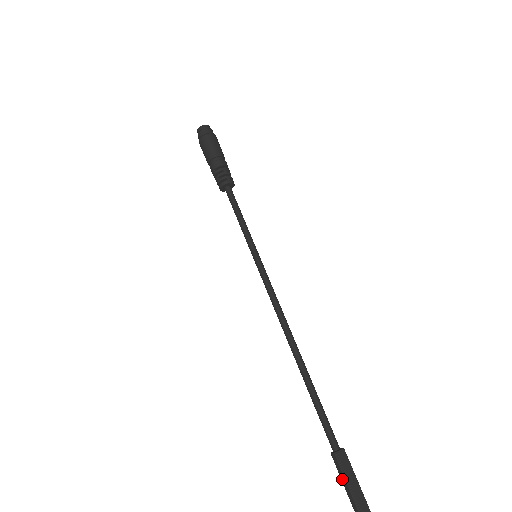
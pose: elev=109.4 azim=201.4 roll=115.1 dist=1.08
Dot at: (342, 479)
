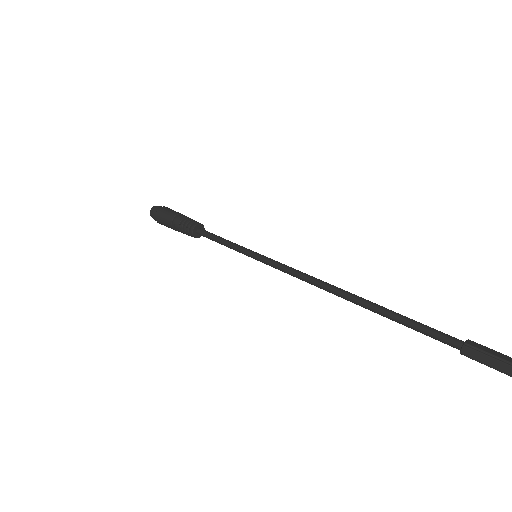
Dot at: (495, 365)
